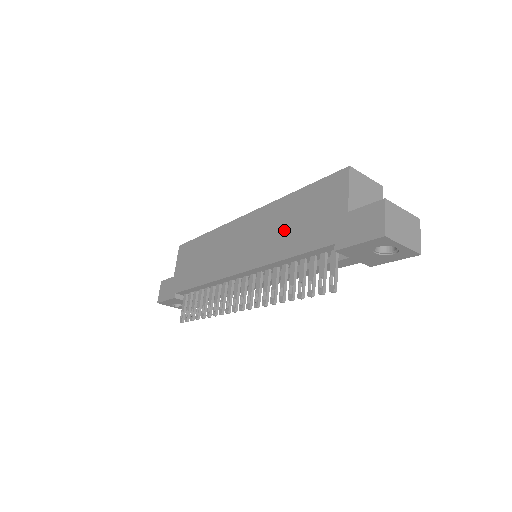
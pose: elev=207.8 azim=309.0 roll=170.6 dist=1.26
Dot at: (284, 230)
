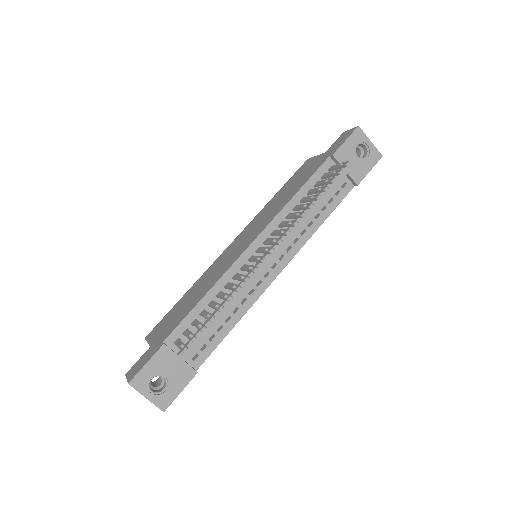
Dot at: (281, 199)
